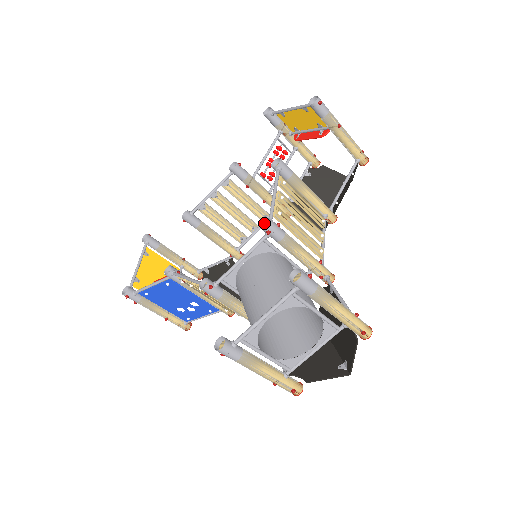
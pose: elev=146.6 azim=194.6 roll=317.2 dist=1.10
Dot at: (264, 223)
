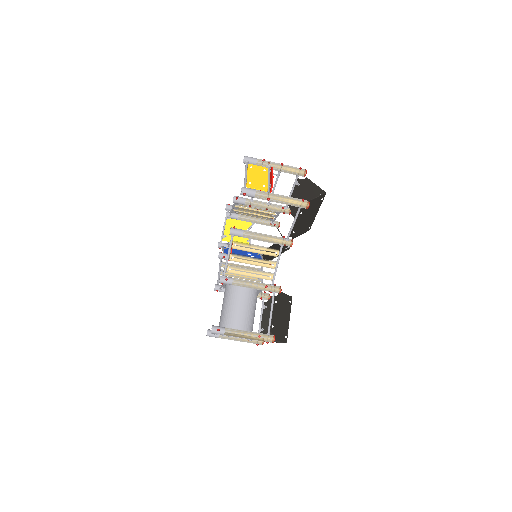
Dot at: (222, 276)
